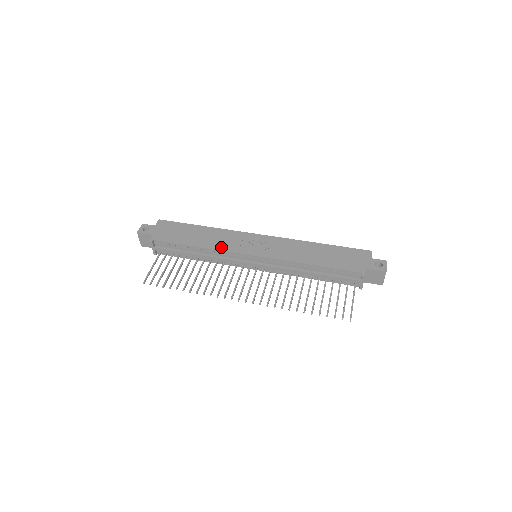
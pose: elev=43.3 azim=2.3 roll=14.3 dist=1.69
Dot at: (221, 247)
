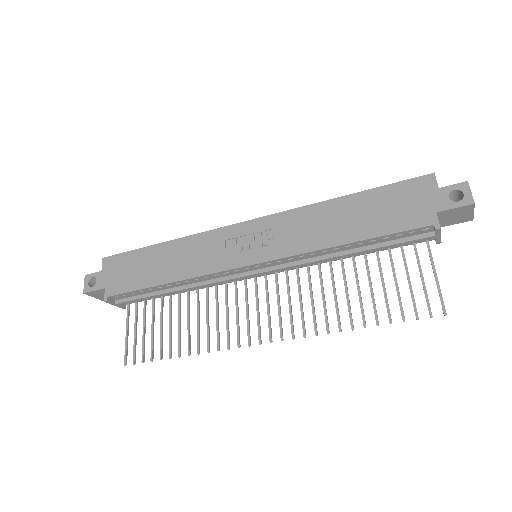
Dot at: (200, 270)
